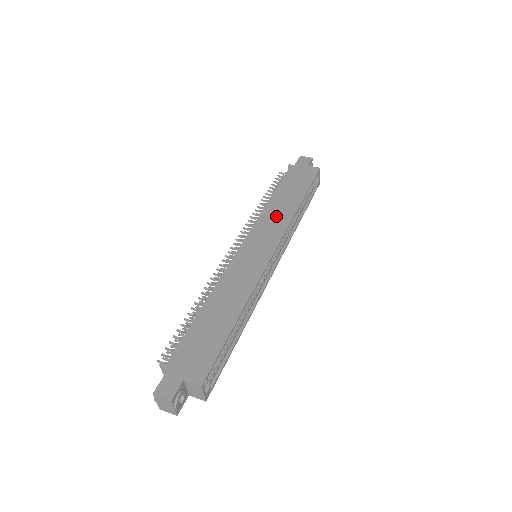
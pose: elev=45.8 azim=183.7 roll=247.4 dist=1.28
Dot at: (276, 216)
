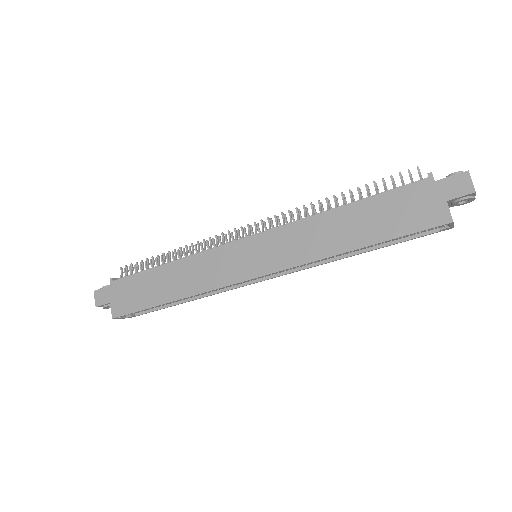
Dot at: (308, 239)
